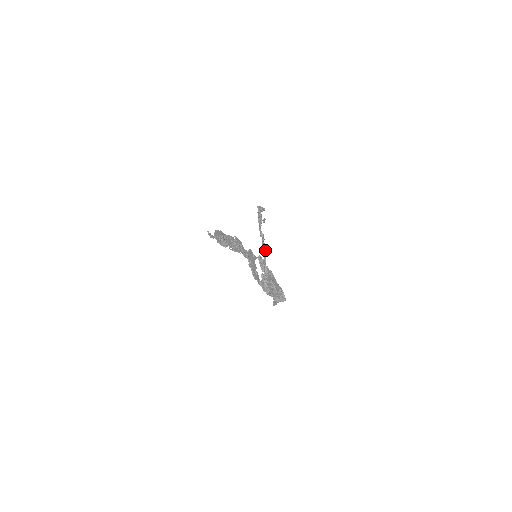
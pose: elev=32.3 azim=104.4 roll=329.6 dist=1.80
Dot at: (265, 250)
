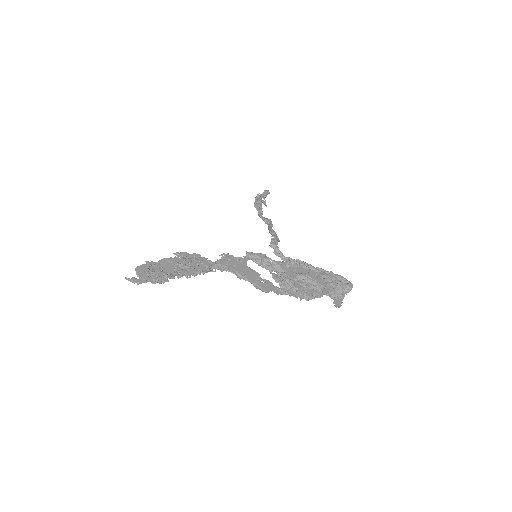
Dot at: occluded
